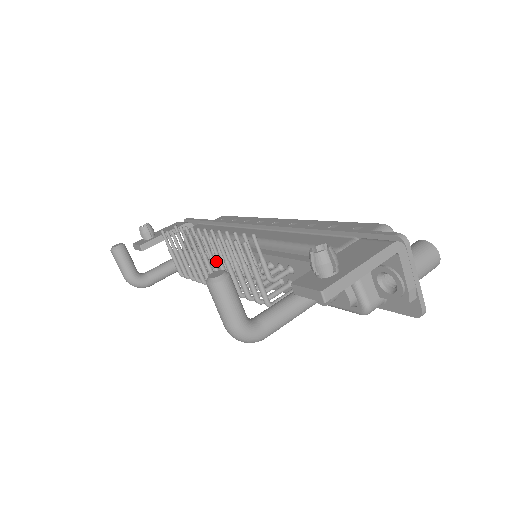
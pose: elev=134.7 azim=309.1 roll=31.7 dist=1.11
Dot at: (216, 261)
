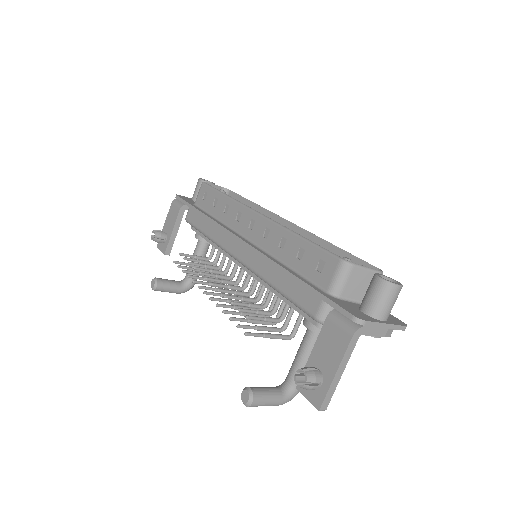
Dot at: occluded
